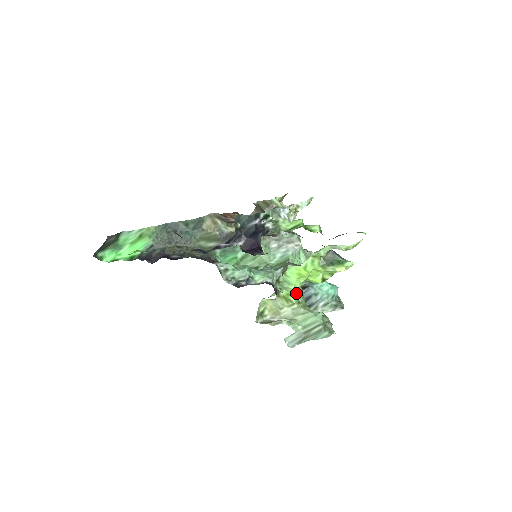
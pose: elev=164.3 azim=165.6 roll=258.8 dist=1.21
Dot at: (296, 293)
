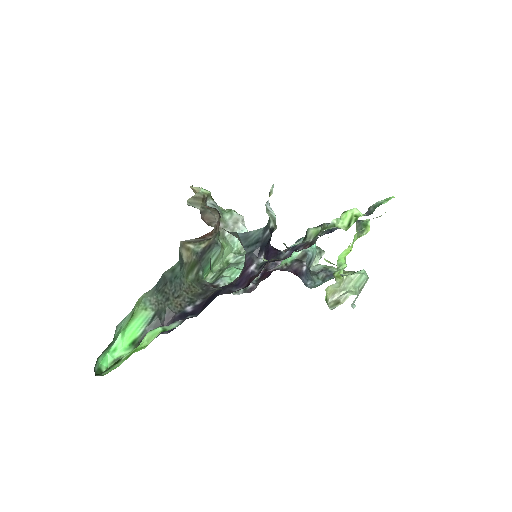
Dot at: occluded
